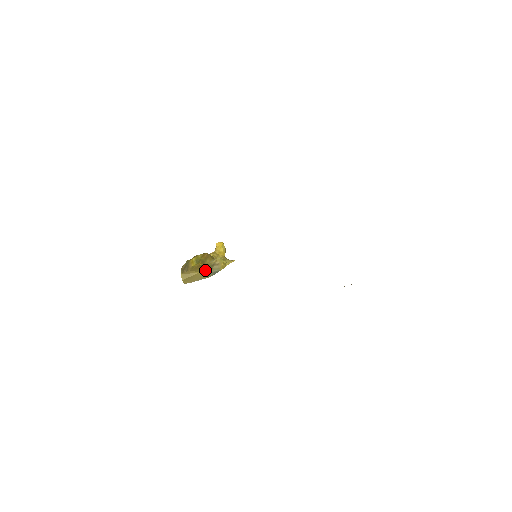
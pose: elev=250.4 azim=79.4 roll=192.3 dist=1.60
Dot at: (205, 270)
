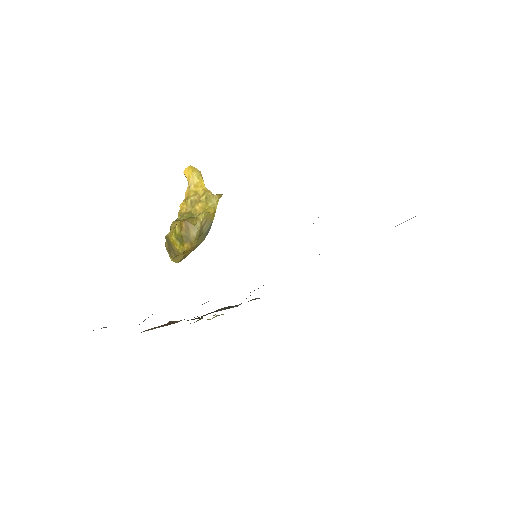
Dot at: occluded
